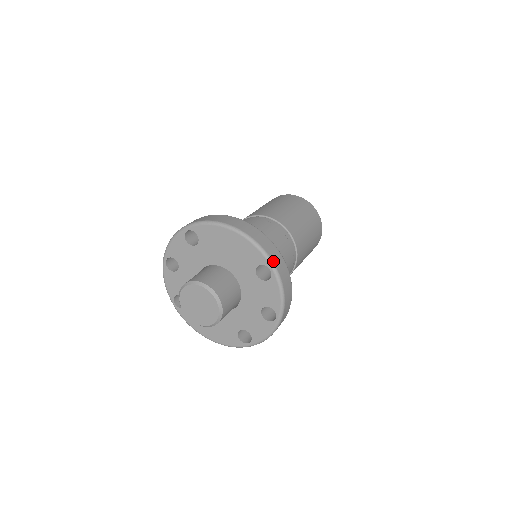
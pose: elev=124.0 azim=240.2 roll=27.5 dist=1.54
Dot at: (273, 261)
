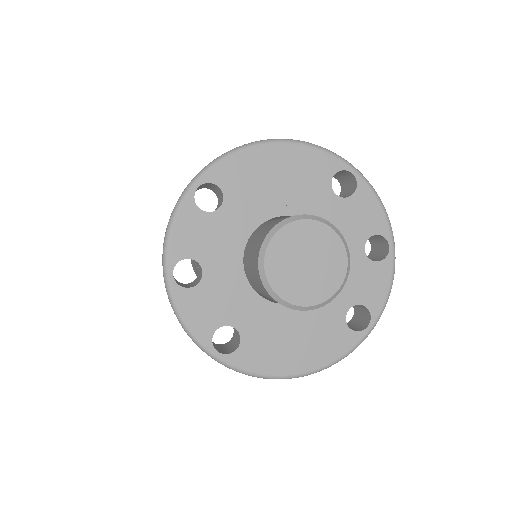
Dot at: (346, 161)
